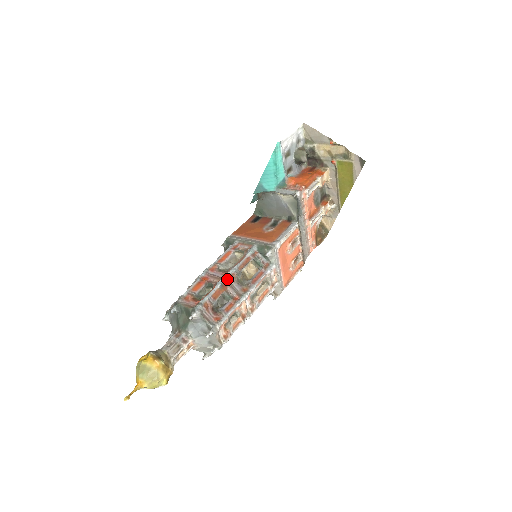
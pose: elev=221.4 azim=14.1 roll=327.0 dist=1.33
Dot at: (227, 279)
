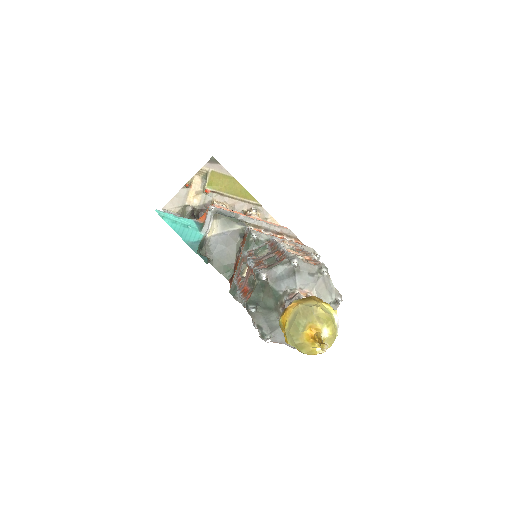
Dot at: (252, 260)
